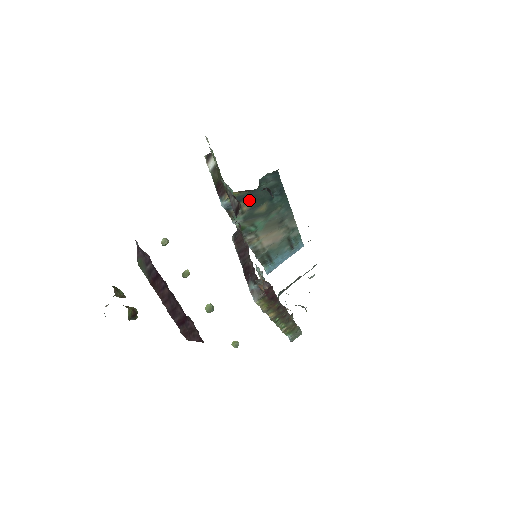
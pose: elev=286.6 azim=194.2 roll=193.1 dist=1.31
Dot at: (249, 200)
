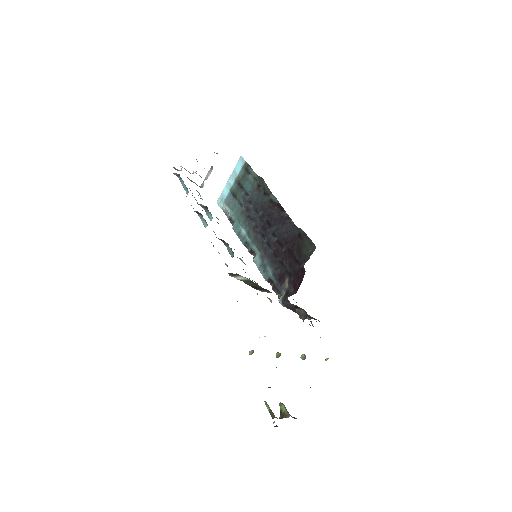
Dot at: occluded
